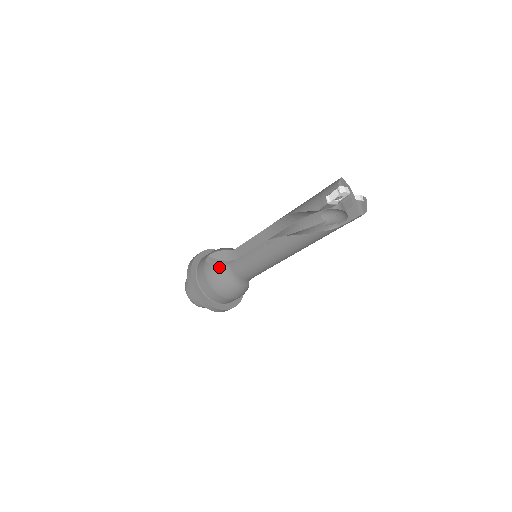
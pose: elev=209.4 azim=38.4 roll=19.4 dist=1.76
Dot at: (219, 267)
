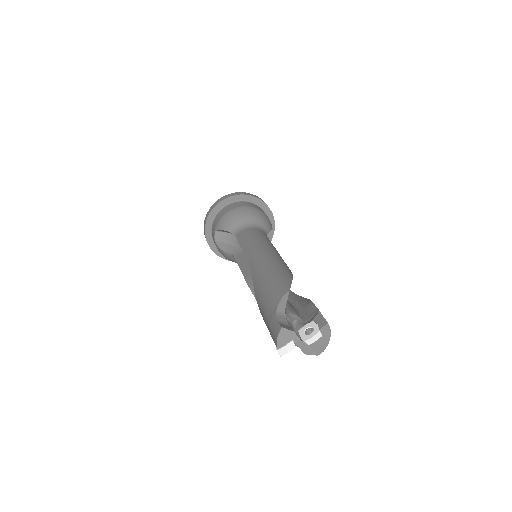
Dot at: (227, 254)
